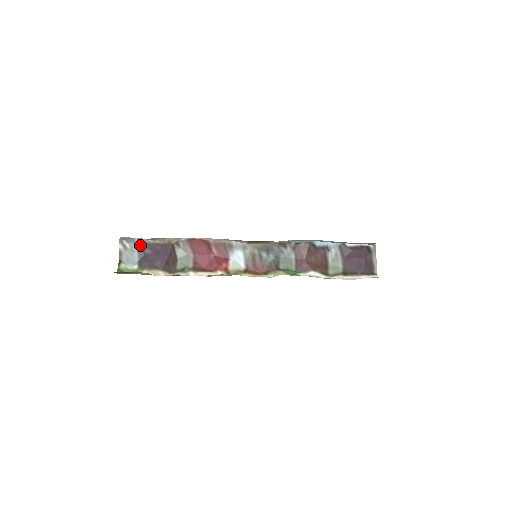
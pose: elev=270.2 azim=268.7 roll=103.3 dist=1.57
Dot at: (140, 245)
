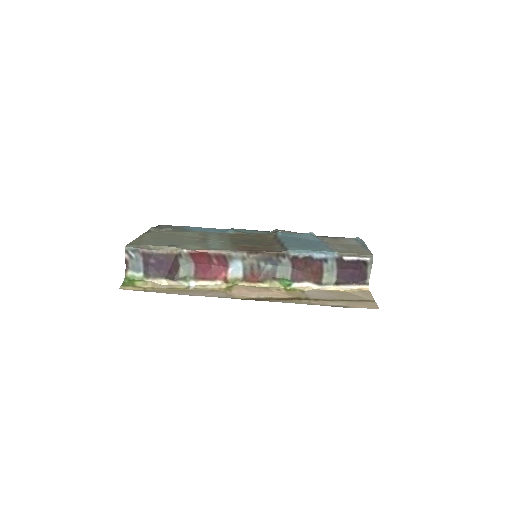
Dot at: (144, 255)
